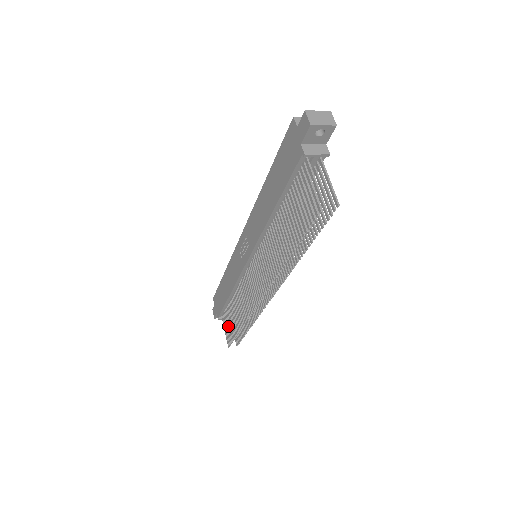
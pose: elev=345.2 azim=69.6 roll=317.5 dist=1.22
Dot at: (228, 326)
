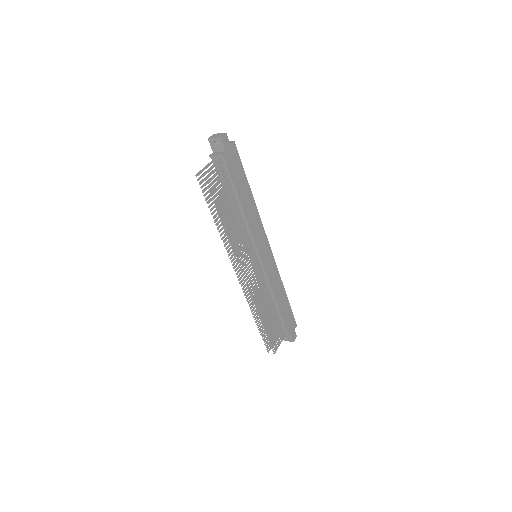
Dot at: occluded
